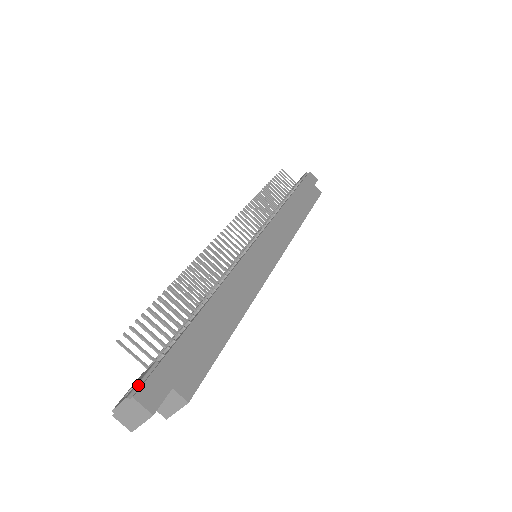
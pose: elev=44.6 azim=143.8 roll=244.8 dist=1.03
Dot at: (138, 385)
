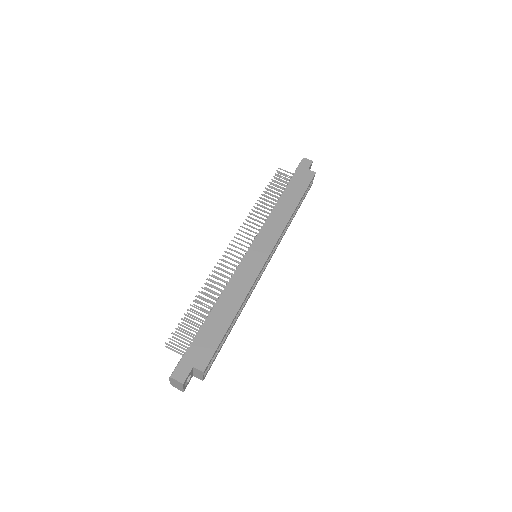
Dot at: (174, 370)
